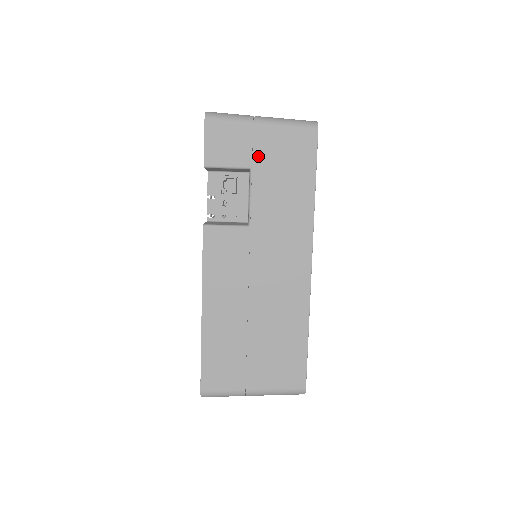
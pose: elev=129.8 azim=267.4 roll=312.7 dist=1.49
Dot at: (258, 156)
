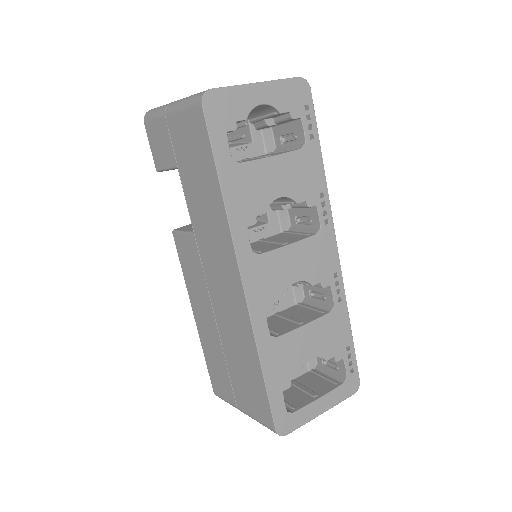
Dot at: (177, 152)
